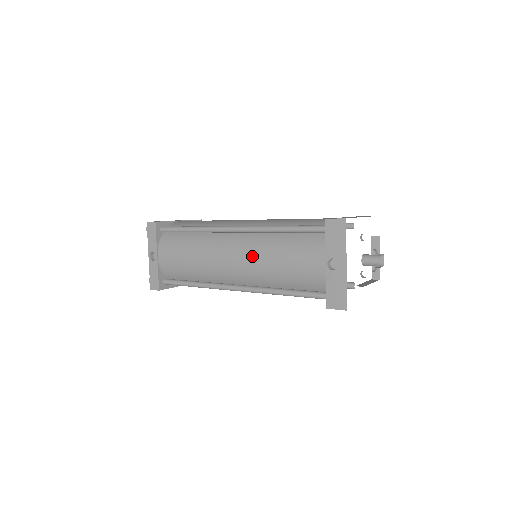
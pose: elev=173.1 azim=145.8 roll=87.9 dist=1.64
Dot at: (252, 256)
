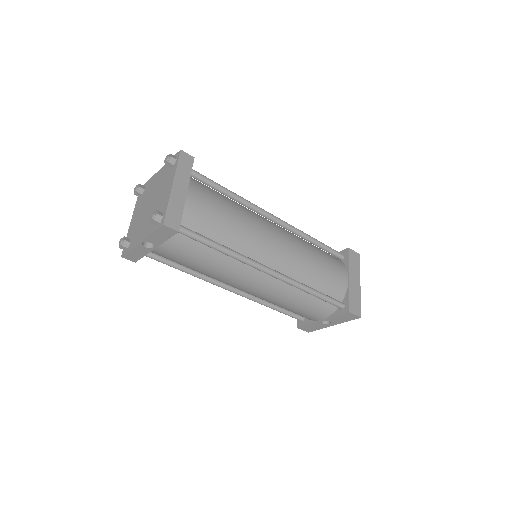
Dot at: (272, 296)
